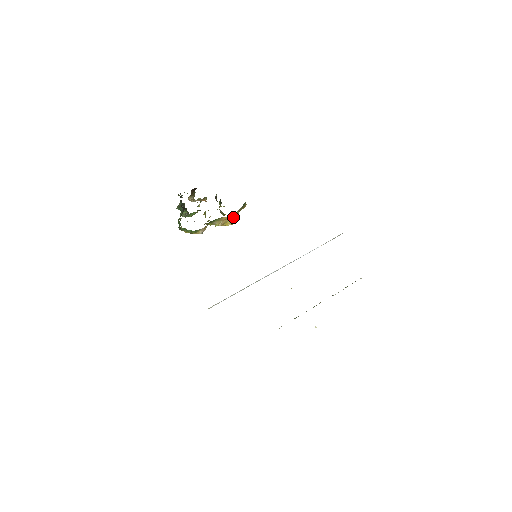
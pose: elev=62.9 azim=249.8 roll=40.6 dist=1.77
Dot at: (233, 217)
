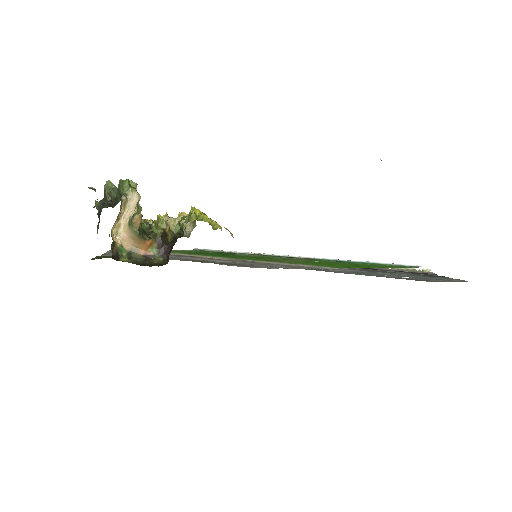
Dot at: occluded
